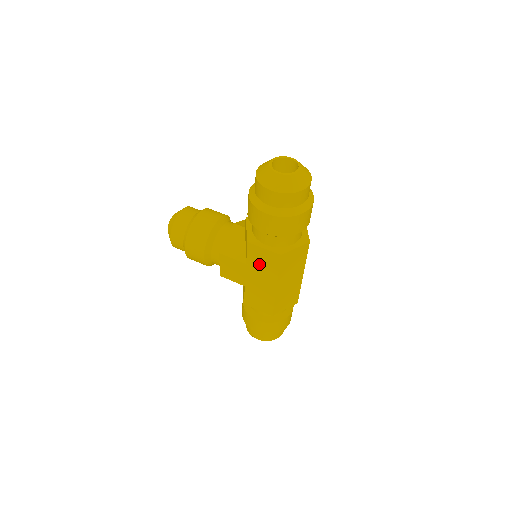
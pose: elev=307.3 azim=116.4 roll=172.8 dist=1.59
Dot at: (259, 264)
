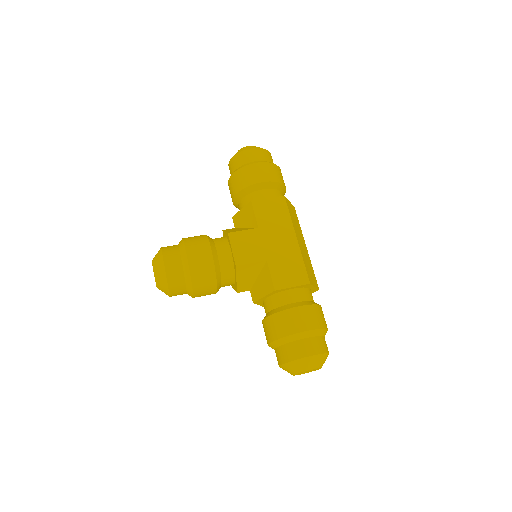
Dot at: (270, 219)
